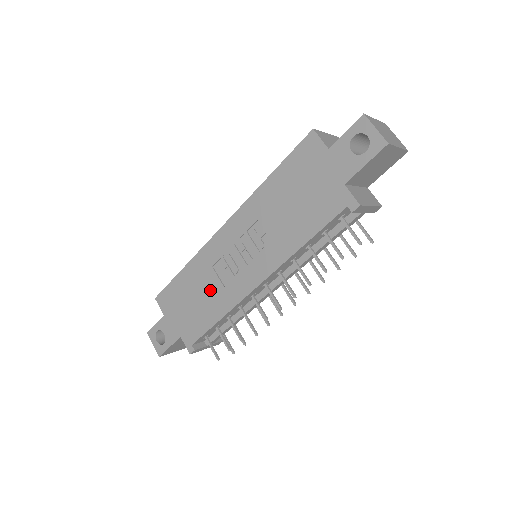
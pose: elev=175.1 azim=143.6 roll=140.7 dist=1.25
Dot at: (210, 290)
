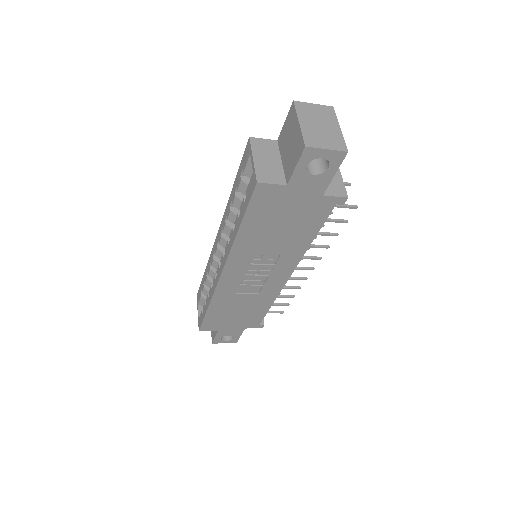
Dot at: (247, 302)
